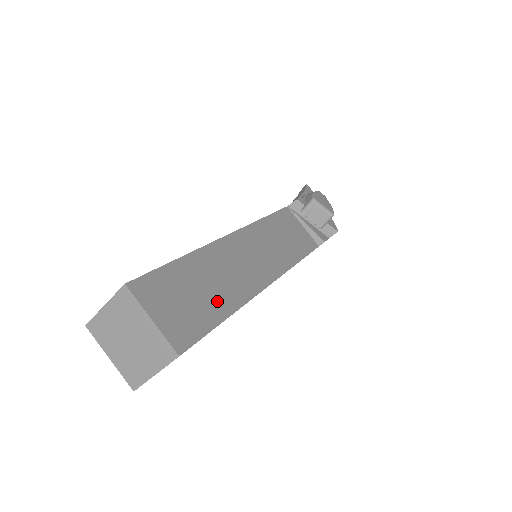
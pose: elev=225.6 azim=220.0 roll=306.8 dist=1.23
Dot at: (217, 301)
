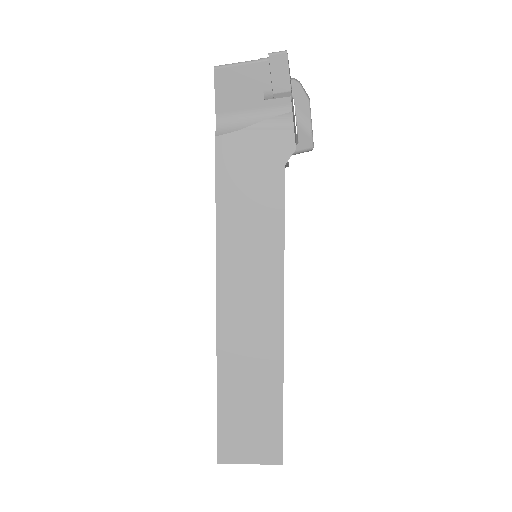
Dot at: occluded
